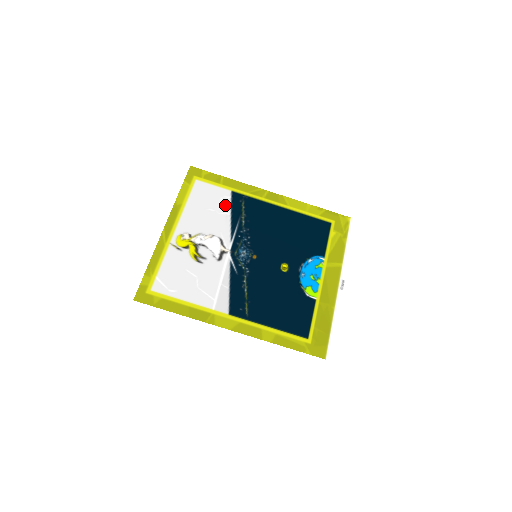
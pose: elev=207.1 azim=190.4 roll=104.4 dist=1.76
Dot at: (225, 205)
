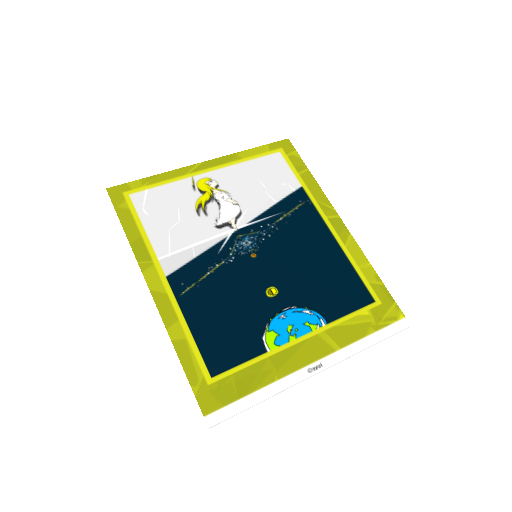
Dot at: (281, 192)
